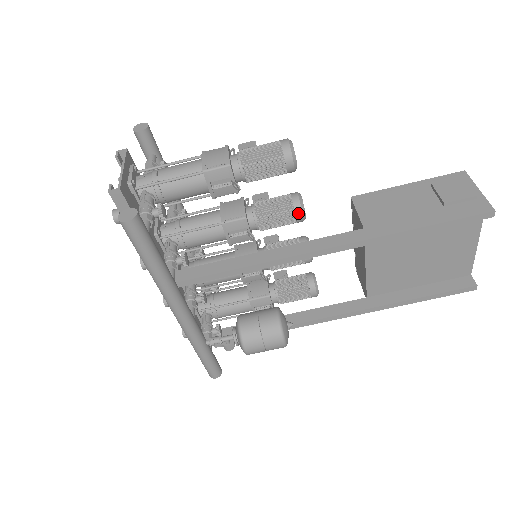
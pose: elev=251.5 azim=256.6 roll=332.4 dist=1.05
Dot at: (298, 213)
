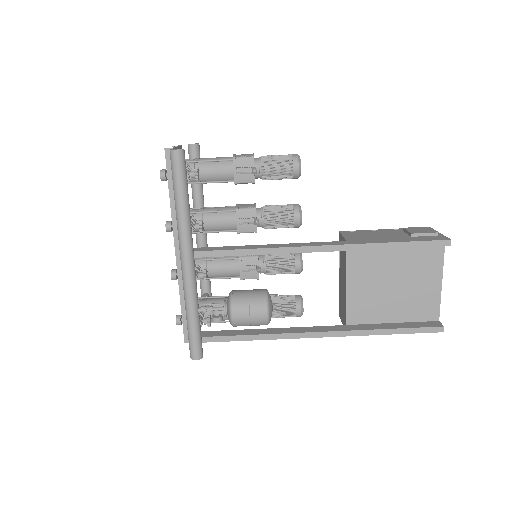
Dot at: (296, 214)
